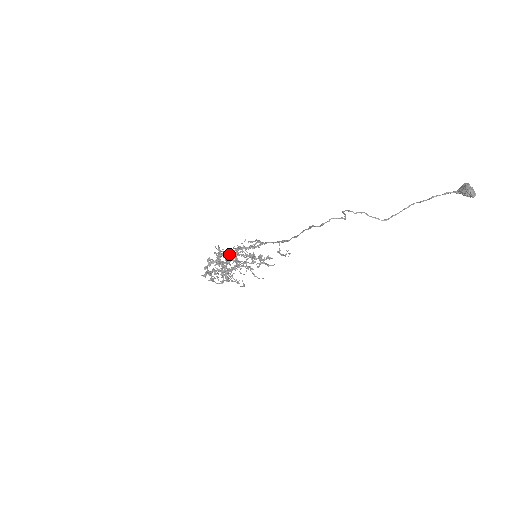
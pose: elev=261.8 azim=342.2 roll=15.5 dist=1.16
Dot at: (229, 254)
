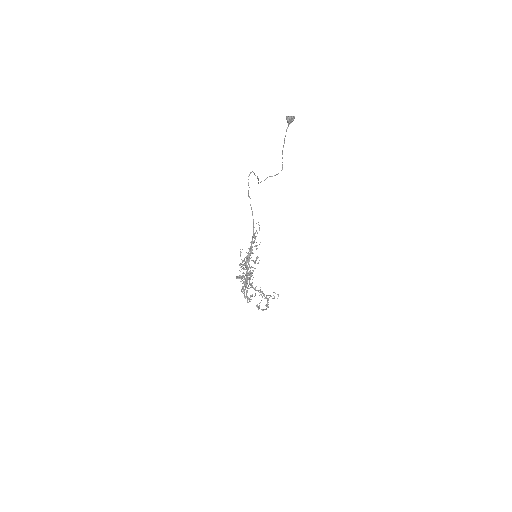
Dot at: occluded
